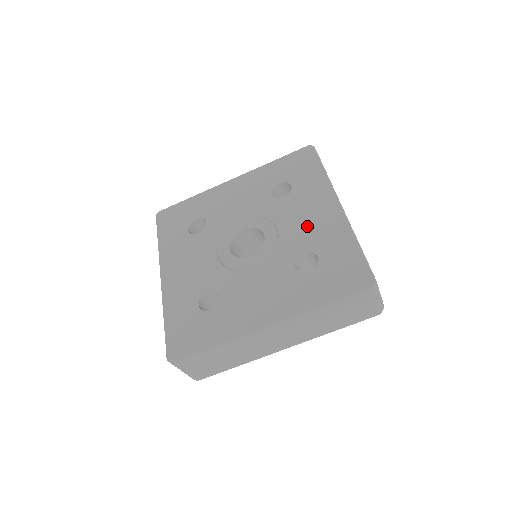
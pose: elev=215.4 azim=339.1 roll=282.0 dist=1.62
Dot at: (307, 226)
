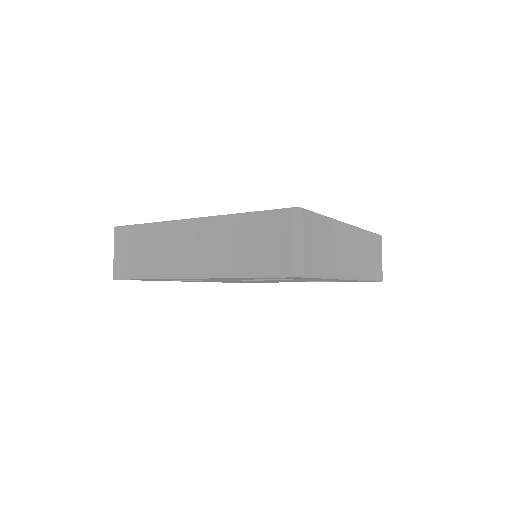
Dot at: occluded
